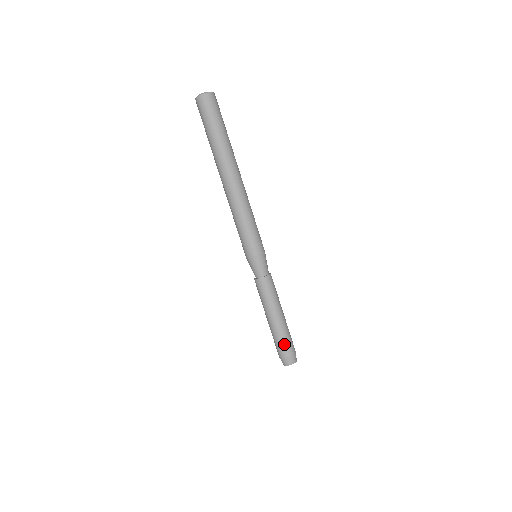
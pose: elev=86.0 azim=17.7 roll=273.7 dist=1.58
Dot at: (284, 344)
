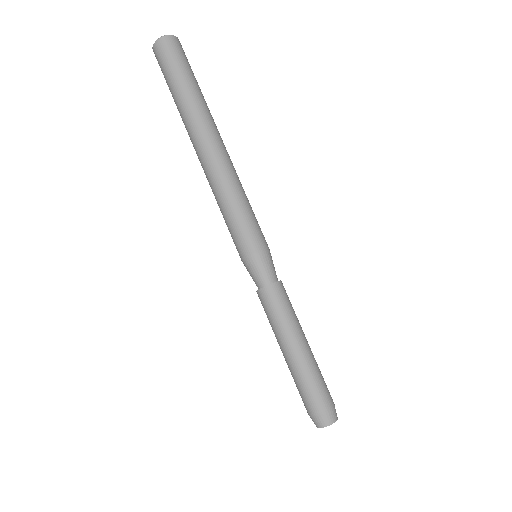
Dot at: (309, 392)
